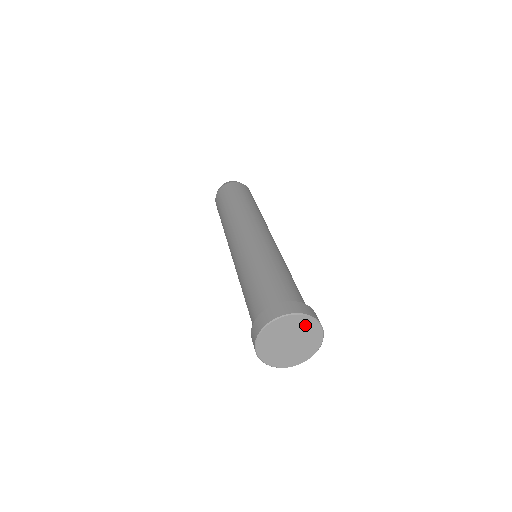
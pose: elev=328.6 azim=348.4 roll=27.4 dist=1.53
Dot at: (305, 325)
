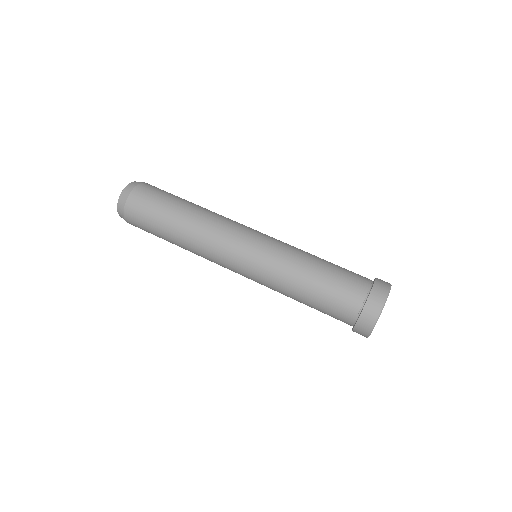
Dot at: occluded
